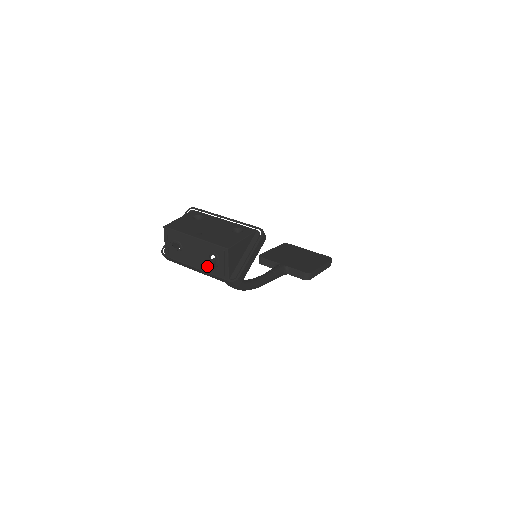
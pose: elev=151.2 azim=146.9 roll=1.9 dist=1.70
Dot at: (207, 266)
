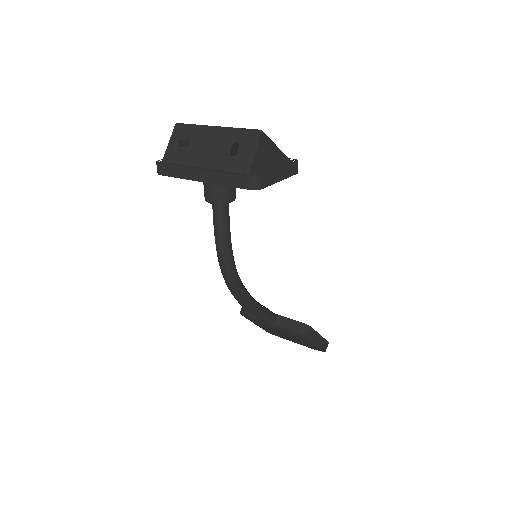
Dot at: (220, 162)
